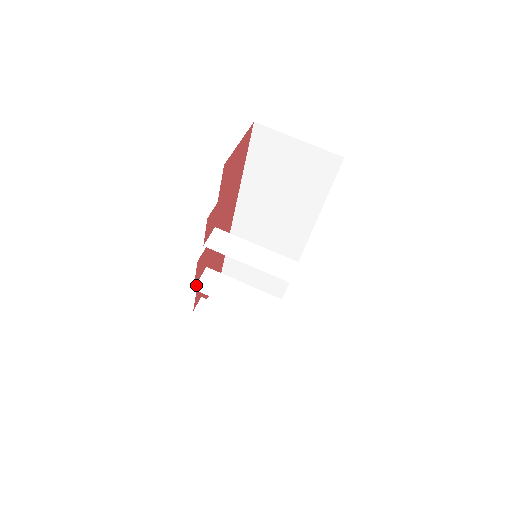
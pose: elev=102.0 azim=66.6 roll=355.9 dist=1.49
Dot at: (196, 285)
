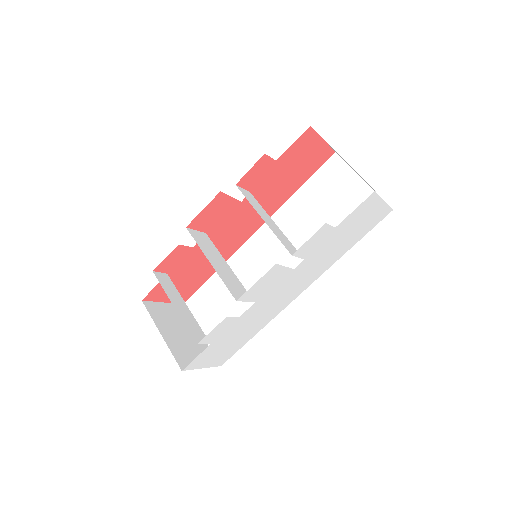
Dot at: (190, 228)
